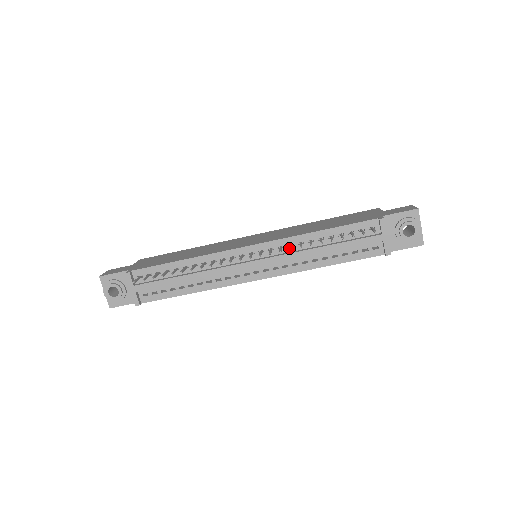
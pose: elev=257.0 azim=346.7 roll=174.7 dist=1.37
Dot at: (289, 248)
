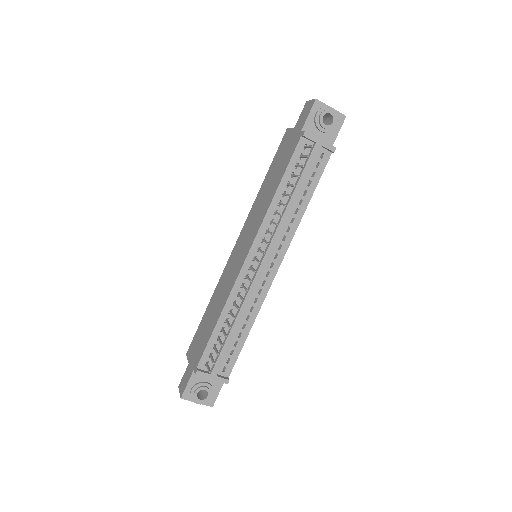
Dot at: occluded
